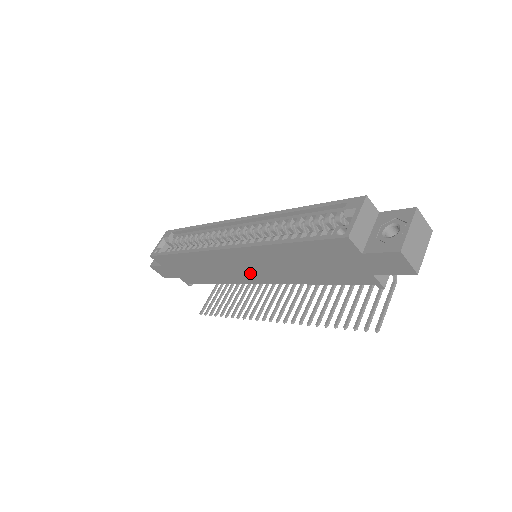
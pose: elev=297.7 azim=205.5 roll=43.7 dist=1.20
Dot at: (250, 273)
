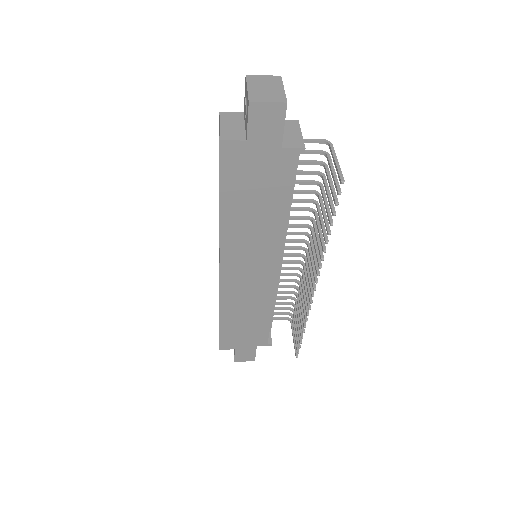
Dot at: (260, 270)
